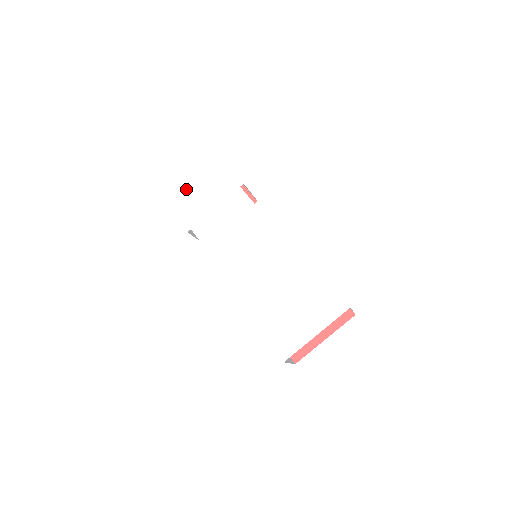
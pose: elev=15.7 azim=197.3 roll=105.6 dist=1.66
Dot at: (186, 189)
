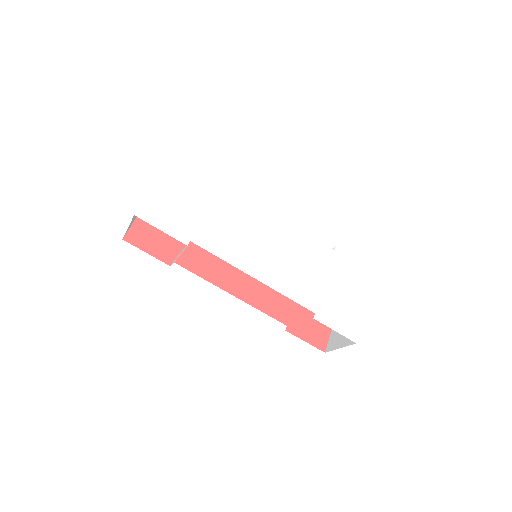
Dot at: (156, 192)
